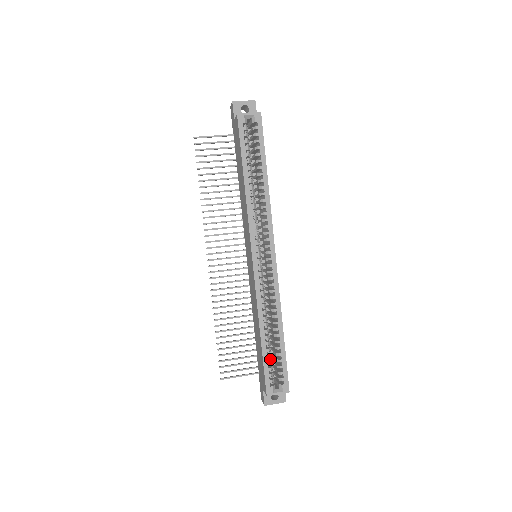
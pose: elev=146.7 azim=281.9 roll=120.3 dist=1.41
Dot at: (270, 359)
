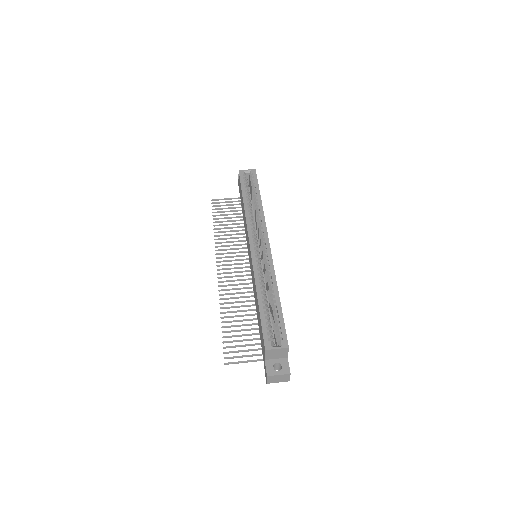
Dot at: (268, 322)
